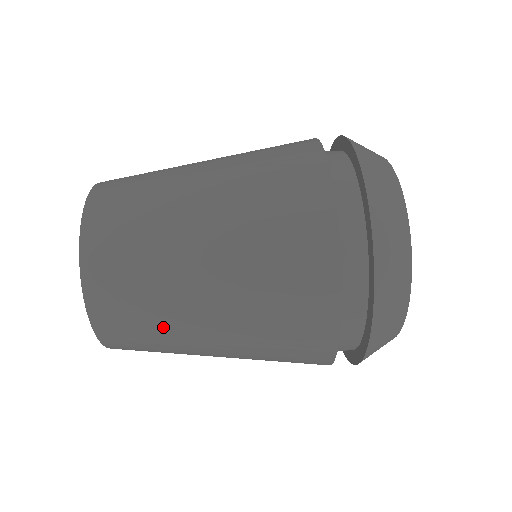
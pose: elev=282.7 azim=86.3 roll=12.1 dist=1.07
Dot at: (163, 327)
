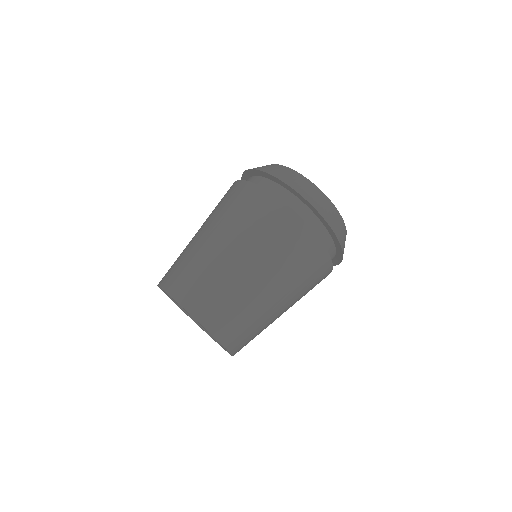
Dot at: (229, 289)
